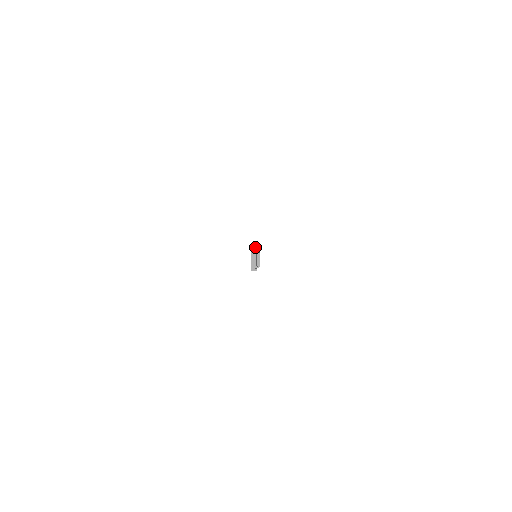
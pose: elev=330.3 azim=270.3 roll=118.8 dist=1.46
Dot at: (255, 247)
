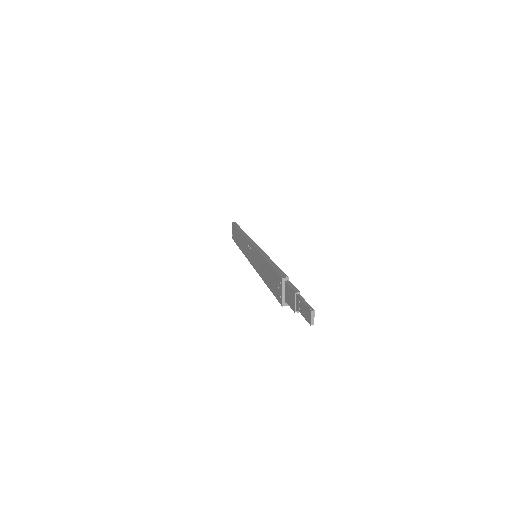
Dot at: (286, 280)
